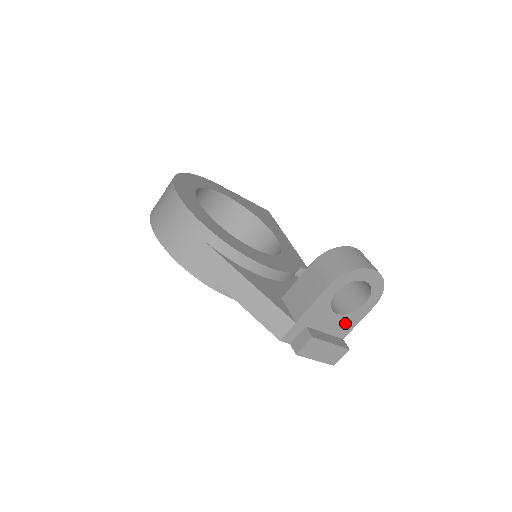
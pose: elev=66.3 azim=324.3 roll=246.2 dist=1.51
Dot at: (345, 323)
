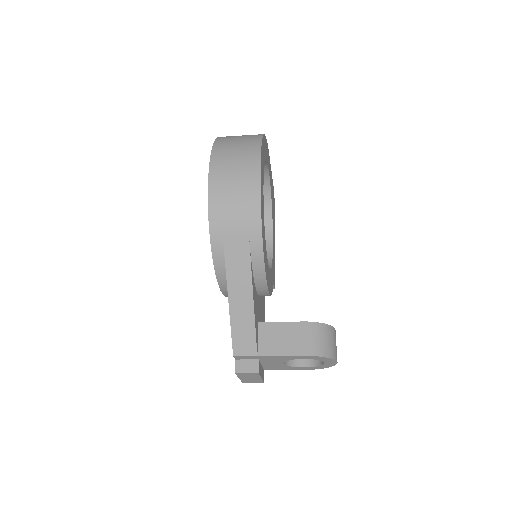
Dot at: (279, 367)
